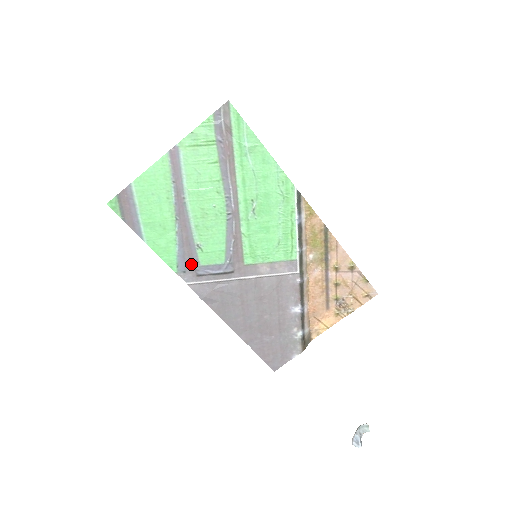
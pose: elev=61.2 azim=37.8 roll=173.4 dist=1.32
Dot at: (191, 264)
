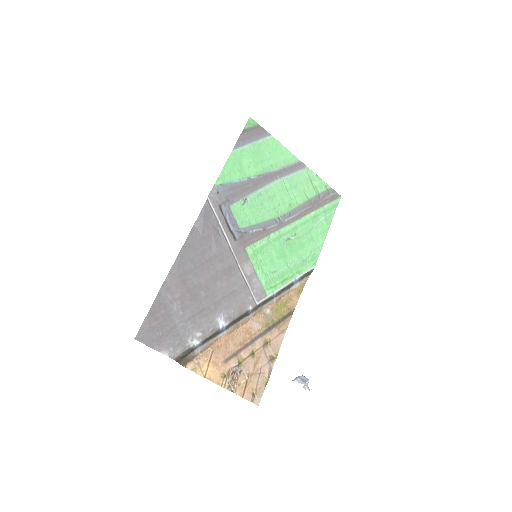
Dot at: (227, 197)
